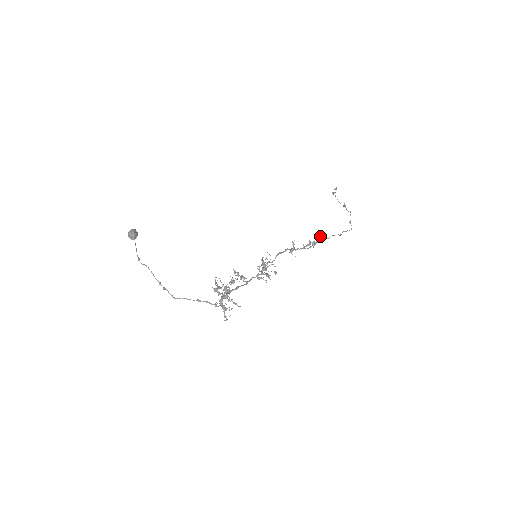
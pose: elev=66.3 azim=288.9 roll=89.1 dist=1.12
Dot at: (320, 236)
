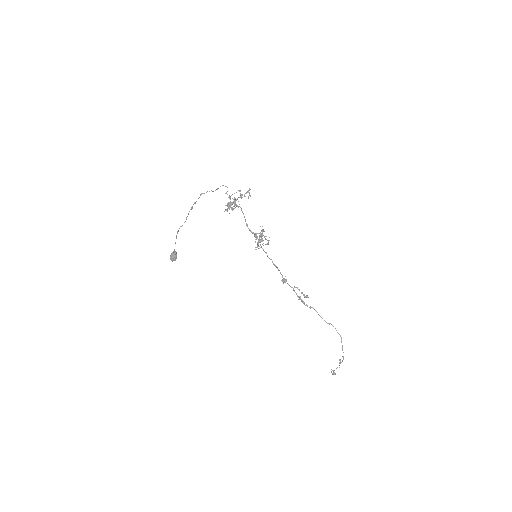
Dot at: (310, 307)
